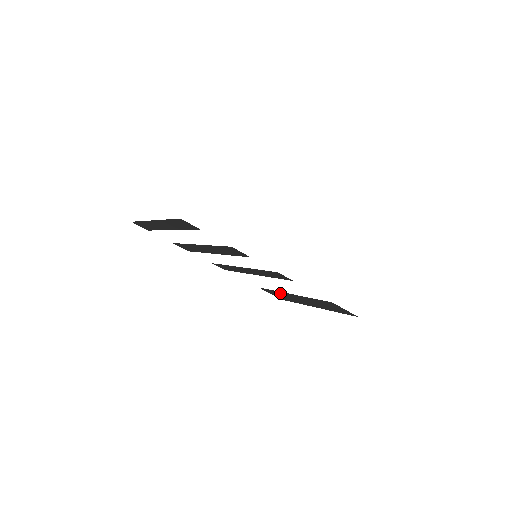
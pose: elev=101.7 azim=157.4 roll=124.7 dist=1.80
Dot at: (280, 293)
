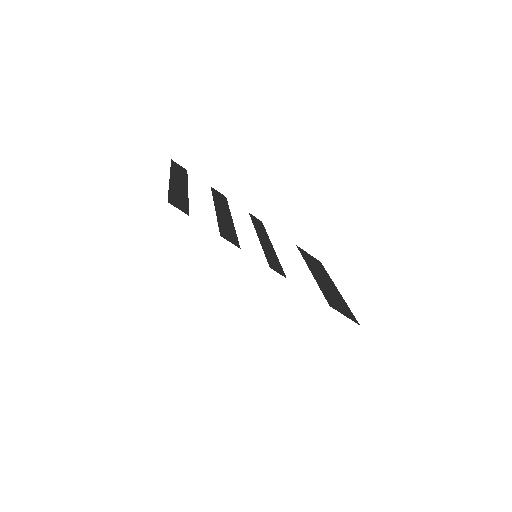
Dot at: occluded
